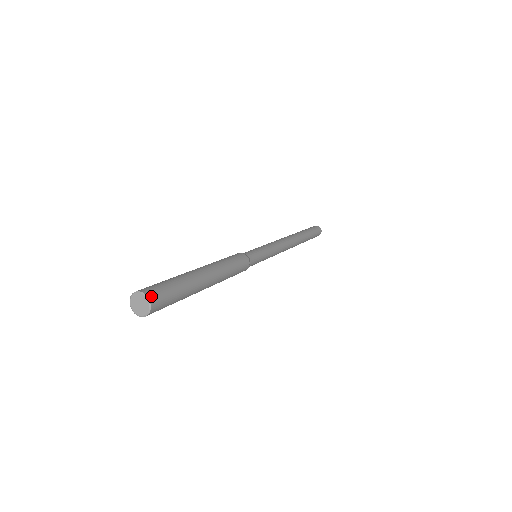
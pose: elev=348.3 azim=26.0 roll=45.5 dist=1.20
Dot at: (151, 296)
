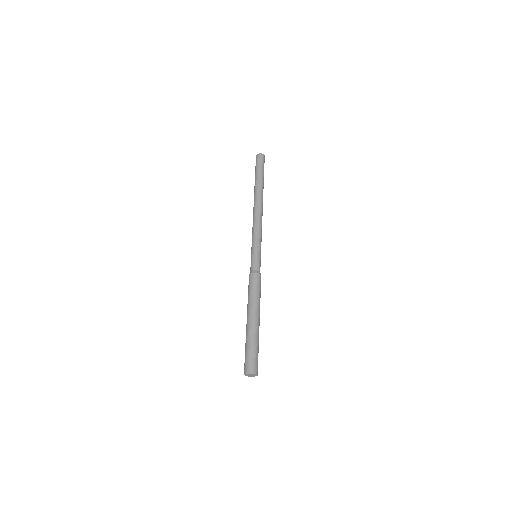
Dot at: occluded
